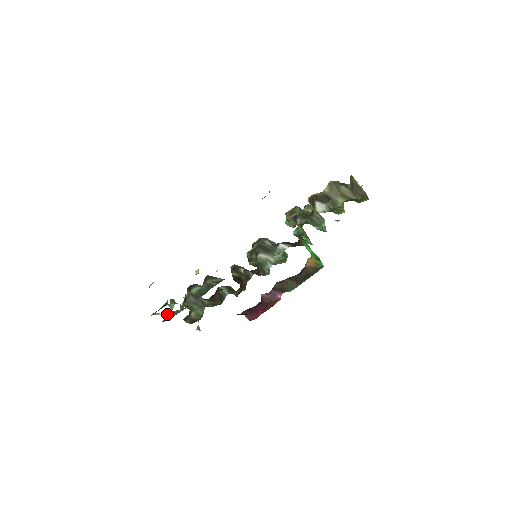
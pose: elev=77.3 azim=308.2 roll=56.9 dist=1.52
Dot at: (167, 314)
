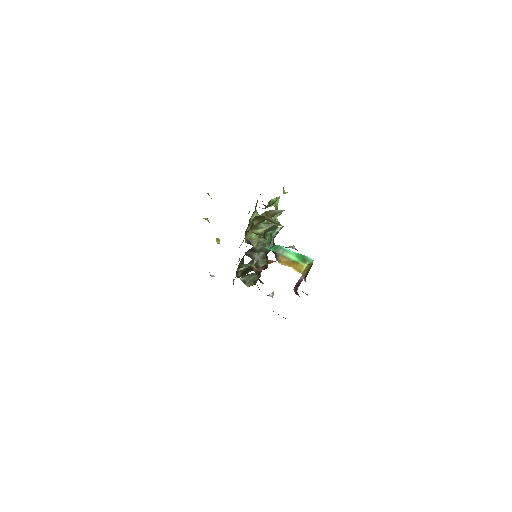
Dot at: occluded
